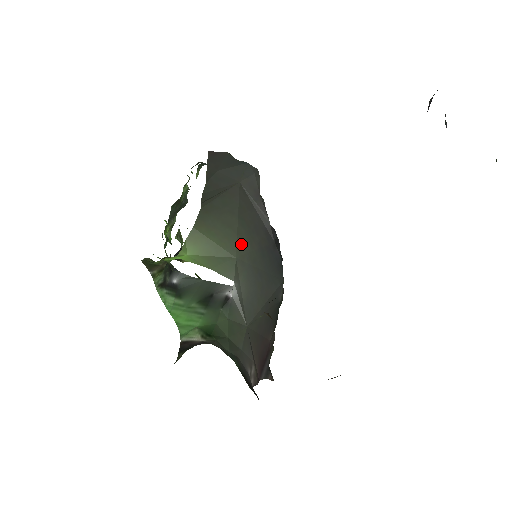
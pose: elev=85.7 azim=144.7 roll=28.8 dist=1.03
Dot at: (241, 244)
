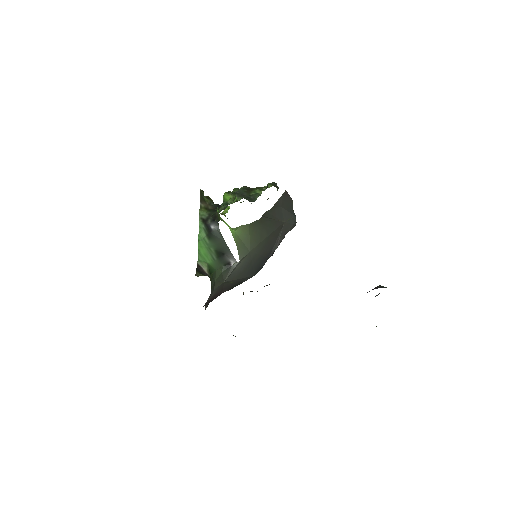
Dot at: (257, 248)
